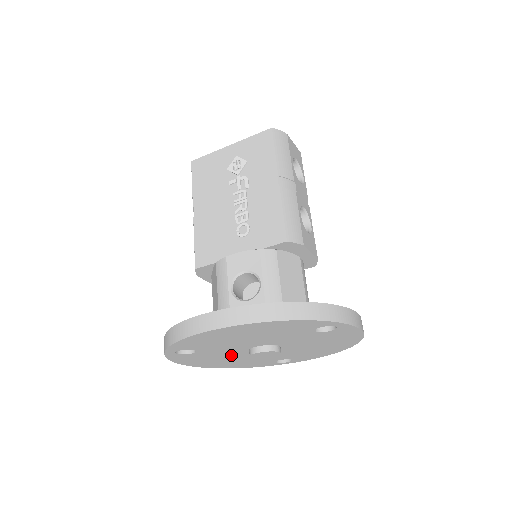
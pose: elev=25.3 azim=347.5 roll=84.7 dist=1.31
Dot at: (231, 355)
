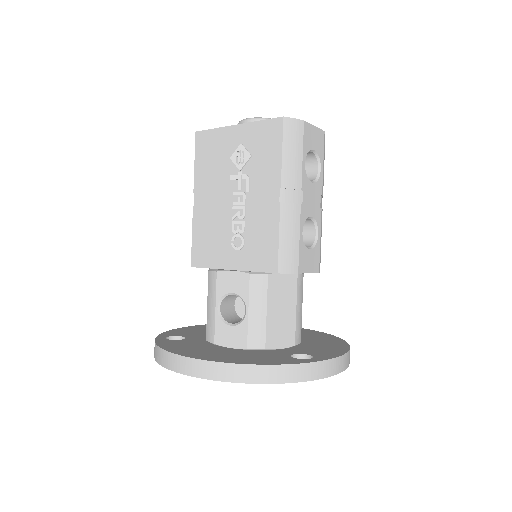
Dot at: occluded
